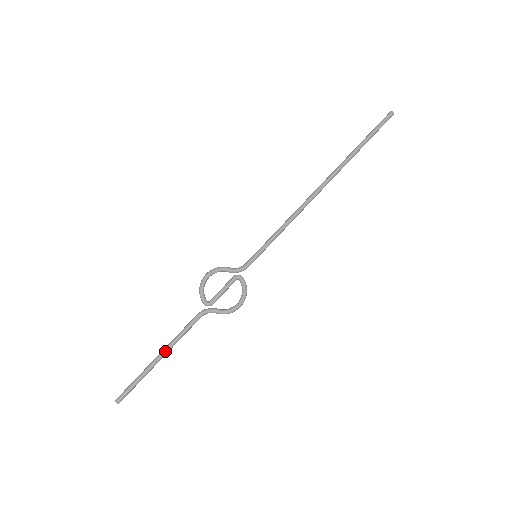
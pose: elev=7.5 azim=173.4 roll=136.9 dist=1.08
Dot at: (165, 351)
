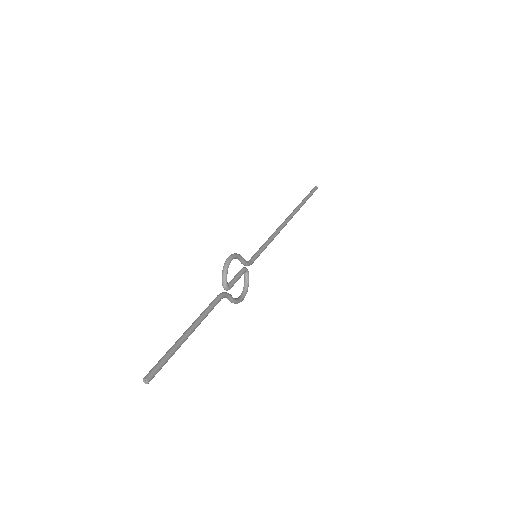
Dot at: (196, 327)
